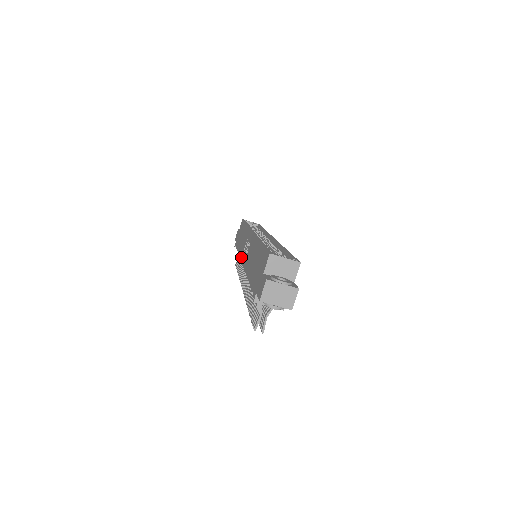
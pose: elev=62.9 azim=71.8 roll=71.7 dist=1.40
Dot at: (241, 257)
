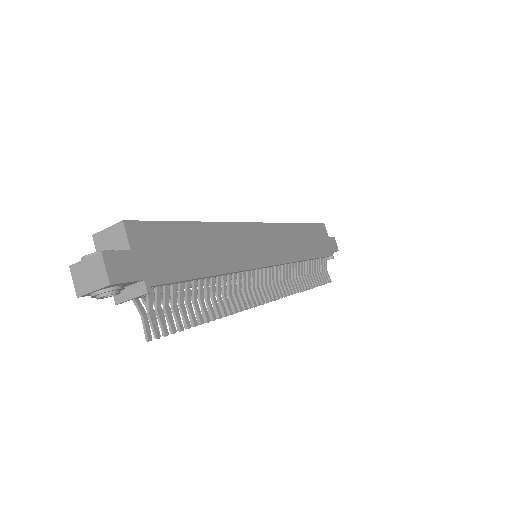
Dot at: occluded
